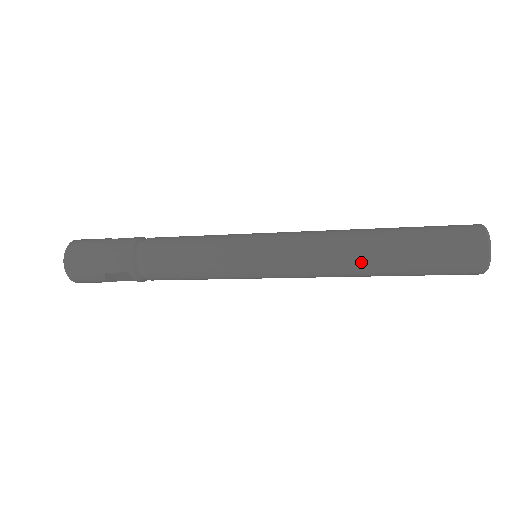
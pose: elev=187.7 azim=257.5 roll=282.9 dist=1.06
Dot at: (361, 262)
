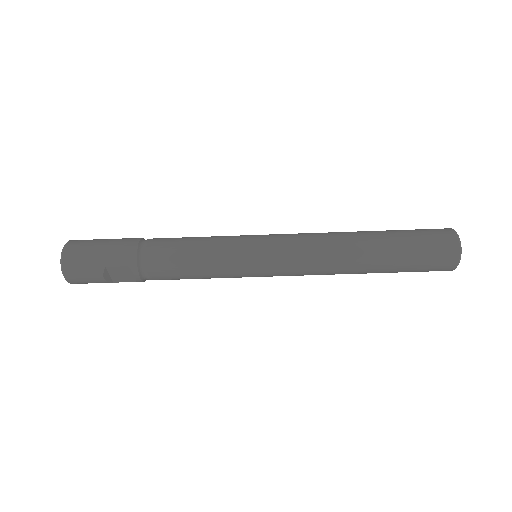
Dot at: (355, 254)
